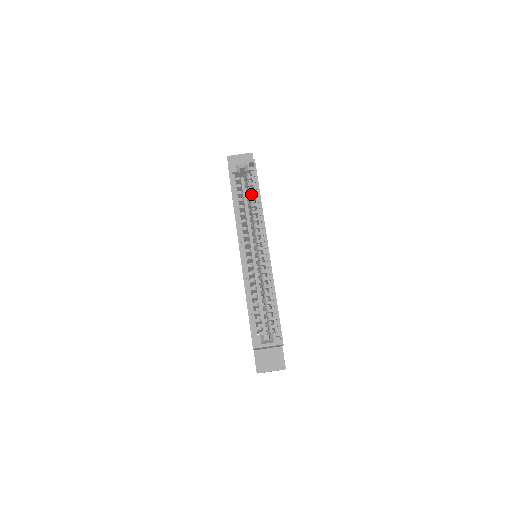
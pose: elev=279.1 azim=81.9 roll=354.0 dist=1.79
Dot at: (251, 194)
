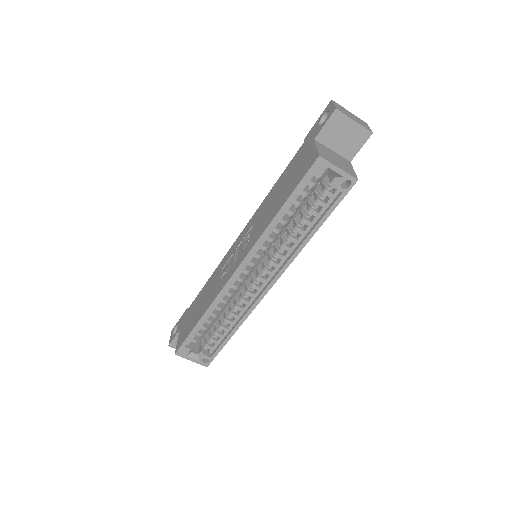
Dot at: (310, 214)
